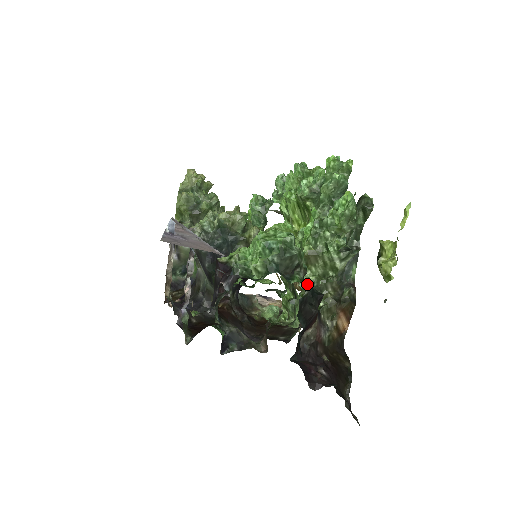
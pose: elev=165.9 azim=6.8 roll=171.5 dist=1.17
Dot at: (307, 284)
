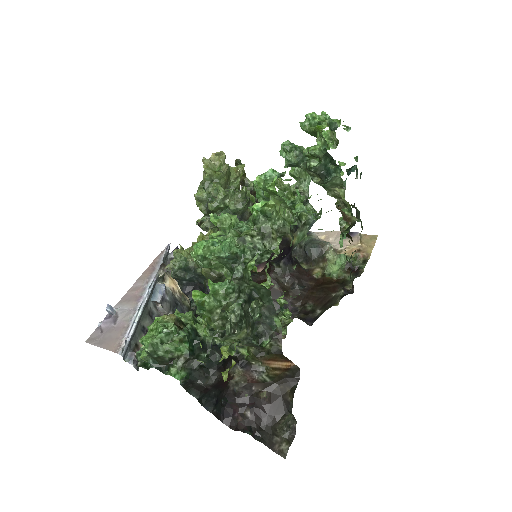
Dot at: (209, 353)
